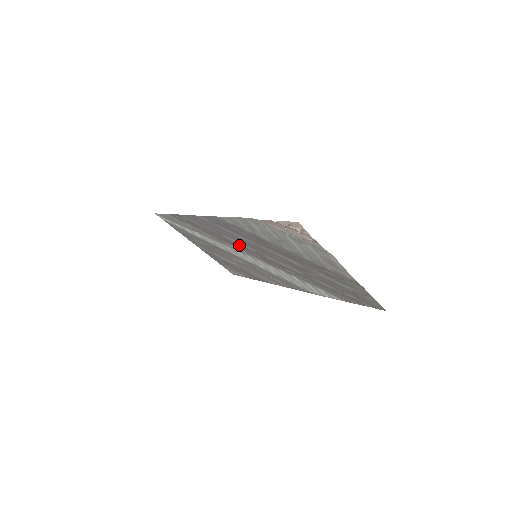
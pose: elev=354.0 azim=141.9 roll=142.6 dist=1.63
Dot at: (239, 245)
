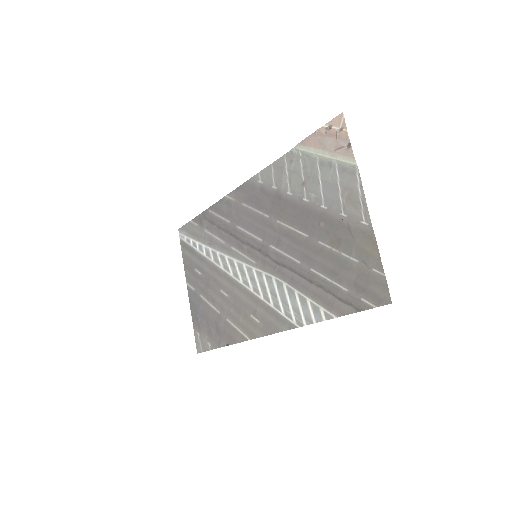
Dot at: (246, 239)
